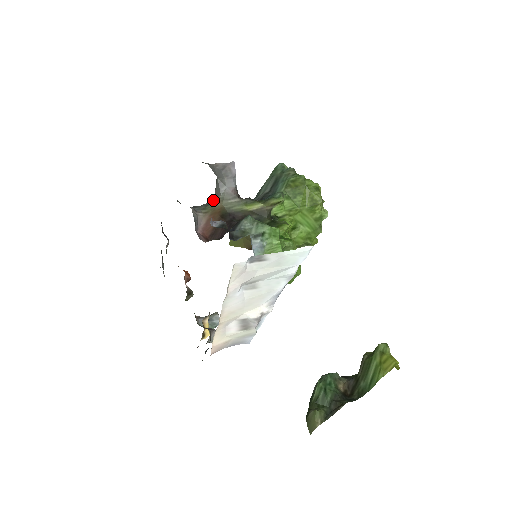
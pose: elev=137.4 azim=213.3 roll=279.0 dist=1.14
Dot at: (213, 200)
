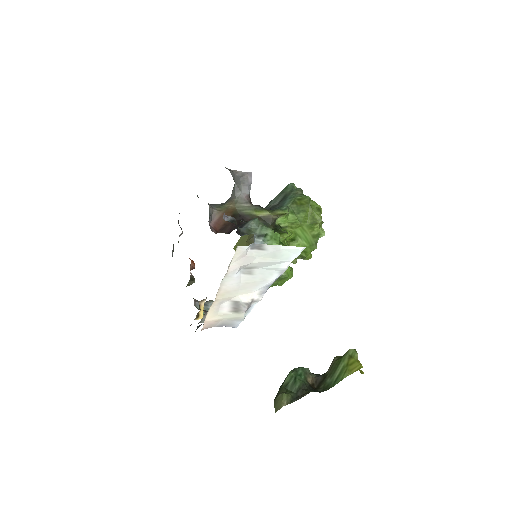
Dot at: (228, 201)
